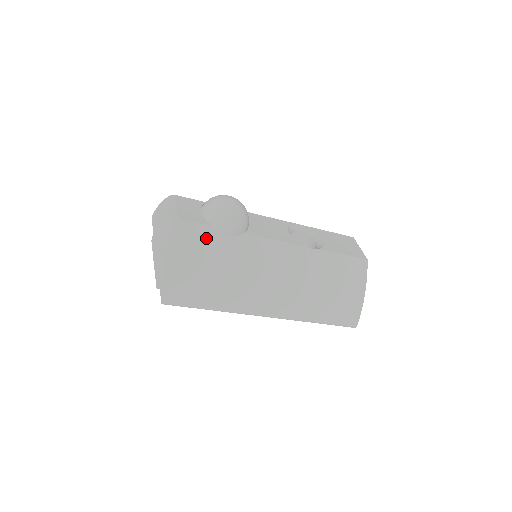
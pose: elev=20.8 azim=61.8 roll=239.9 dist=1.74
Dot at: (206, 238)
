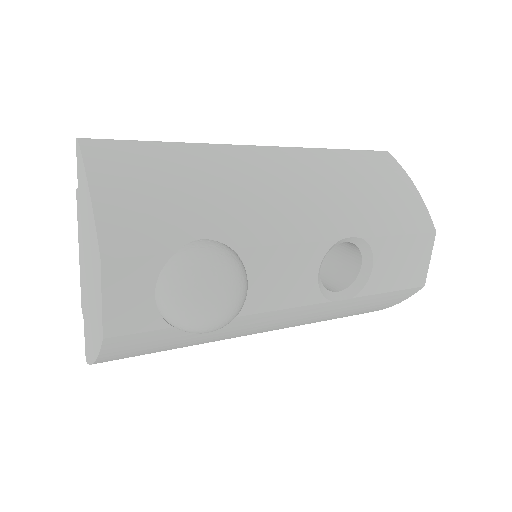
Dot at: (156, 339)
